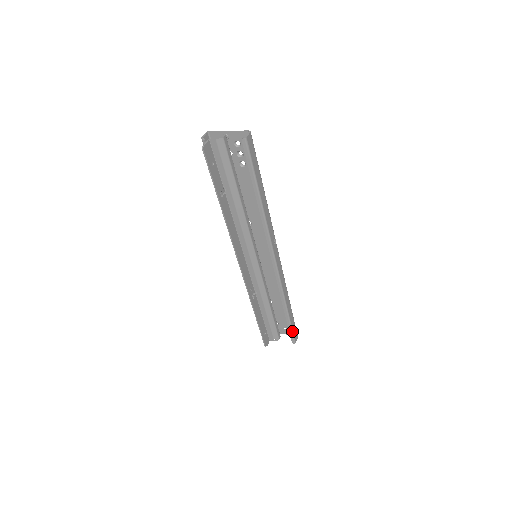
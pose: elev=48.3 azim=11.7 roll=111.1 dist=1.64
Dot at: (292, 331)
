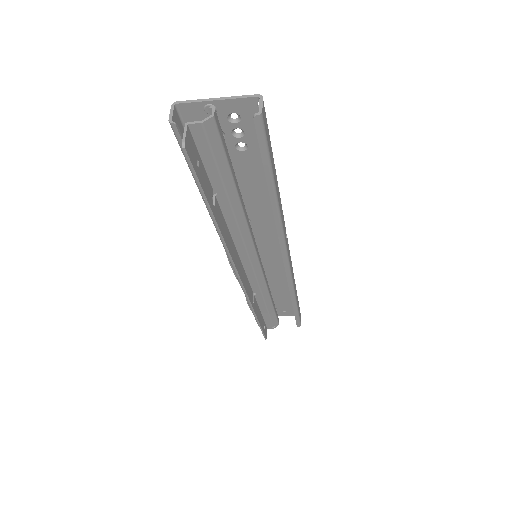
Dot at: (299, 317)
